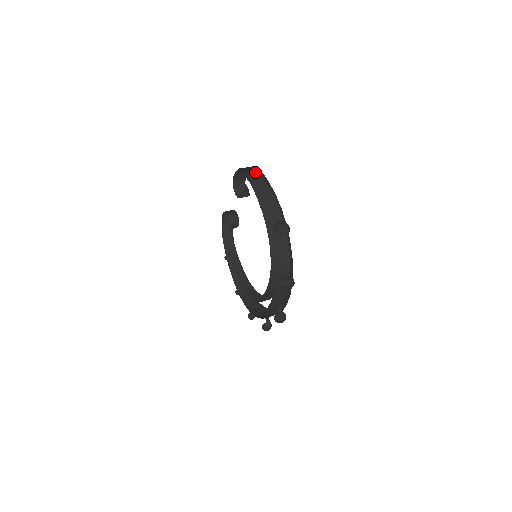
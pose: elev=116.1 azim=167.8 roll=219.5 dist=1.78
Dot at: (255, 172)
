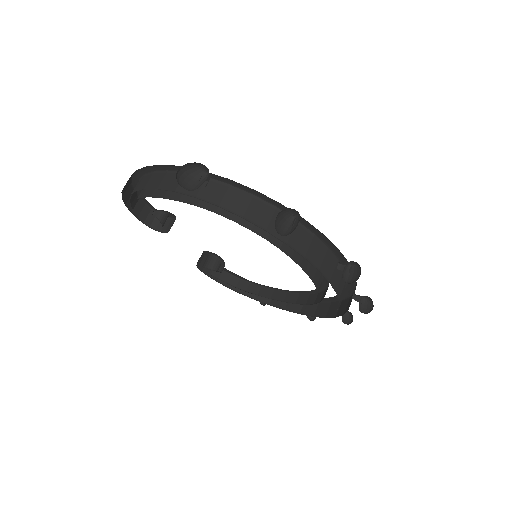
Dot at: occluded
